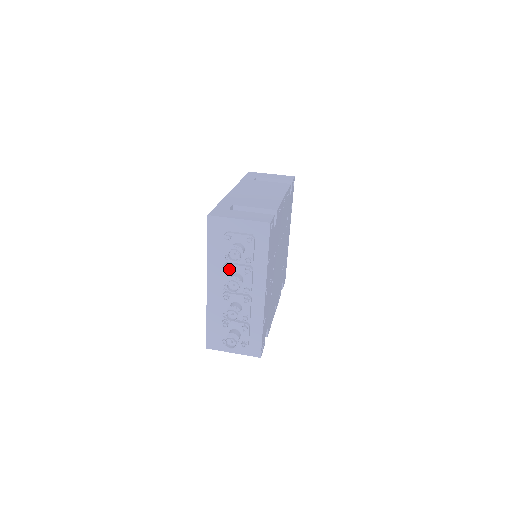
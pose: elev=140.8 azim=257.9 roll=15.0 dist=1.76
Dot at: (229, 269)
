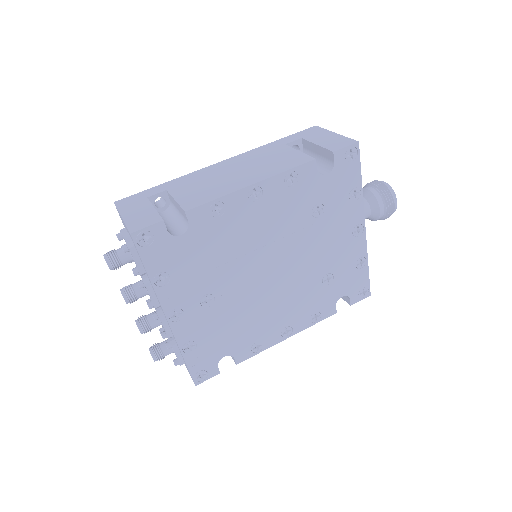
Dot at: occluded
